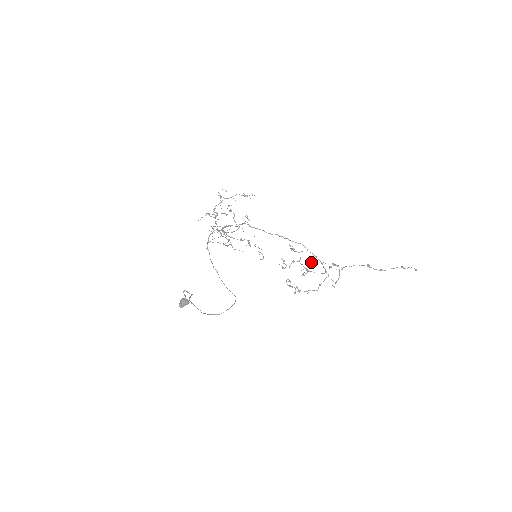
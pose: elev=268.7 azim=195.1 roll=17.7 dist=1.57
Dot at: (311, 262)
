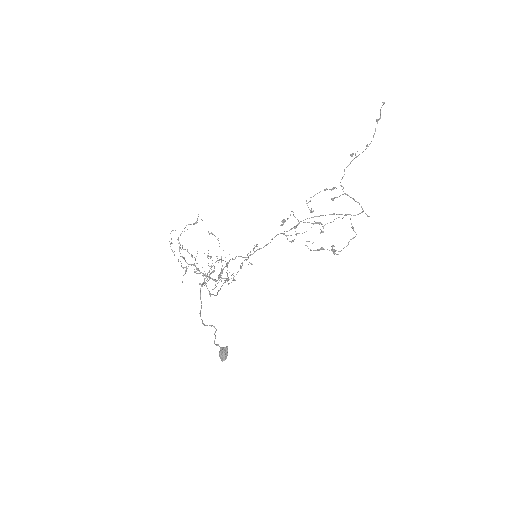
Dot at: (310, 212)
